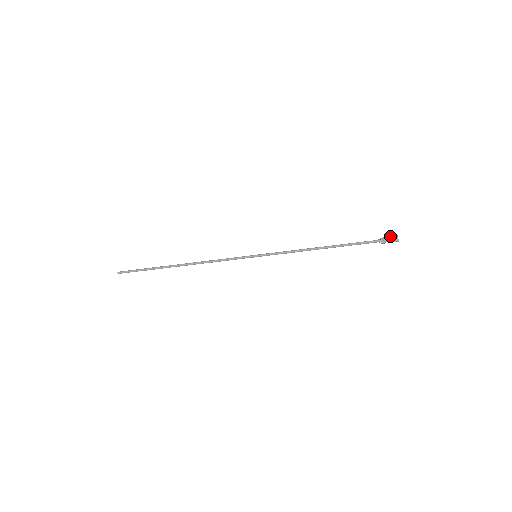
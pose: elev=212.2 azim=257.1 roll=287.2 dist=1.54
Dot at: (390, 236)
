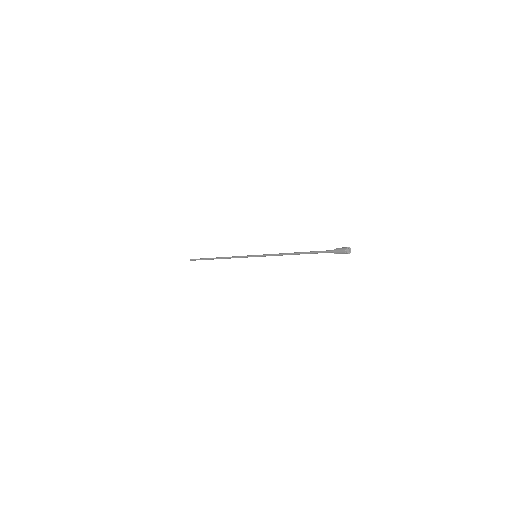
Dot at: (341, 248)
